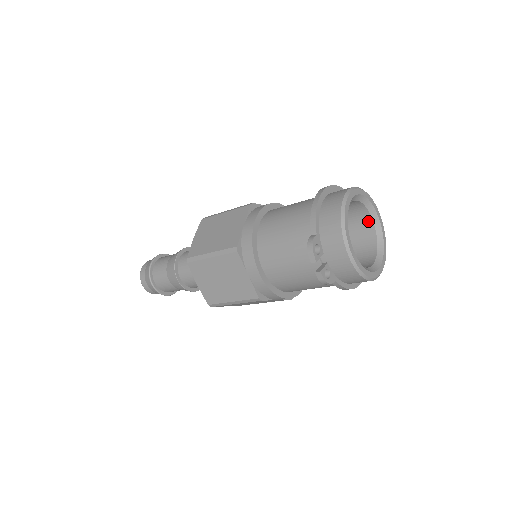
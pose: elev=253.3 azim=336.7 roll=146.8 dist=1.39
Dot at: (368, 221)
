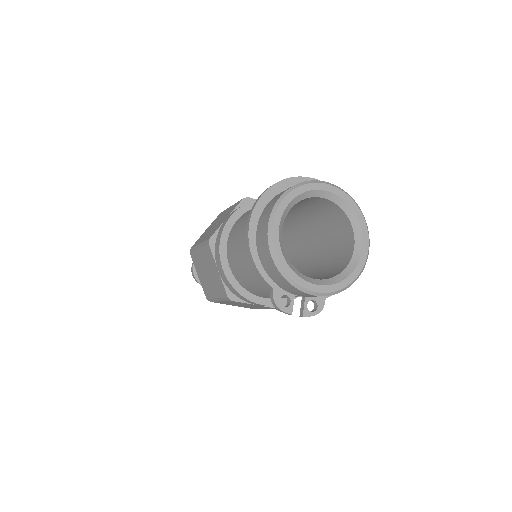
Dot at: (320, 200)
